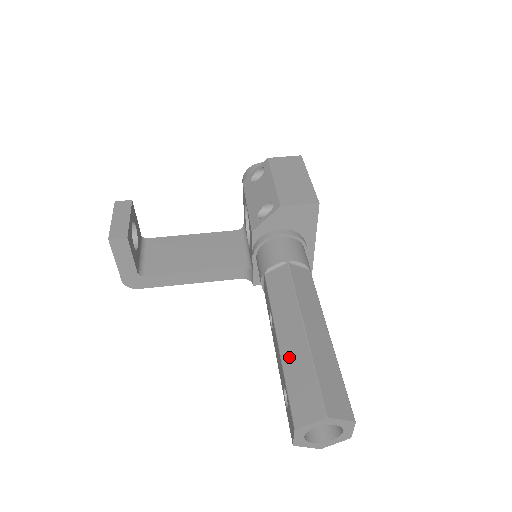
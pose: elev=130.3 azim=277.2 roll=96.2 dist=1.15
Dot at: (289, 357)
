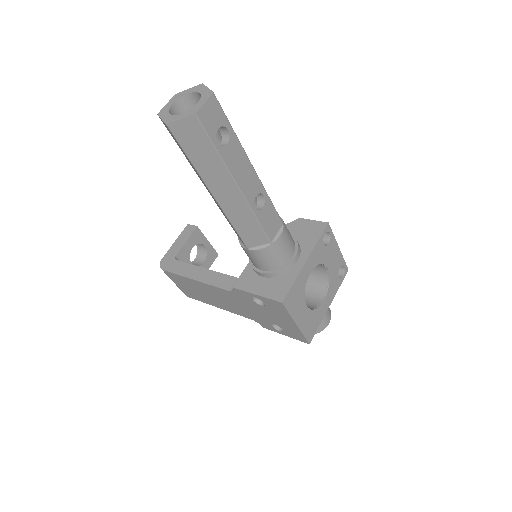
Dot at: occluded
